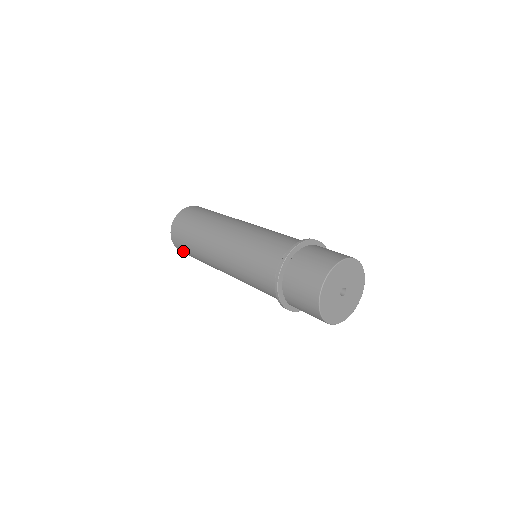
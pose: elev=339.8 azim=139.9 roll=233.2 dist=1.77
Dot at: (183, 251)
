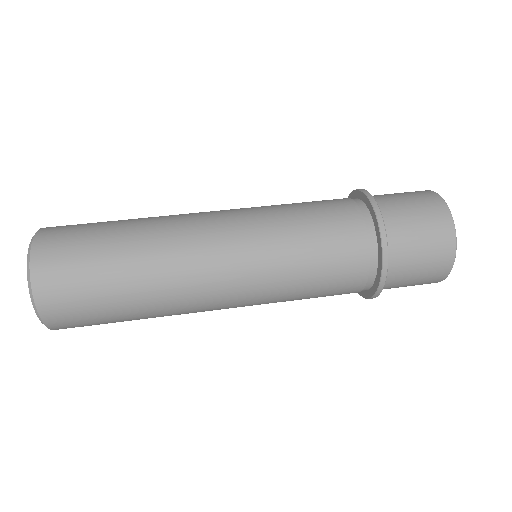
Dot at: (74, 318)
